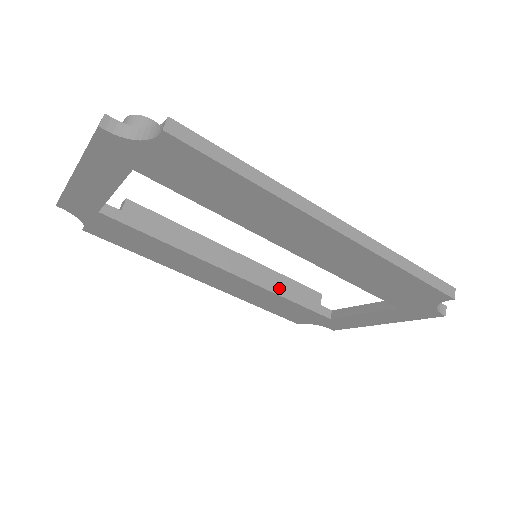
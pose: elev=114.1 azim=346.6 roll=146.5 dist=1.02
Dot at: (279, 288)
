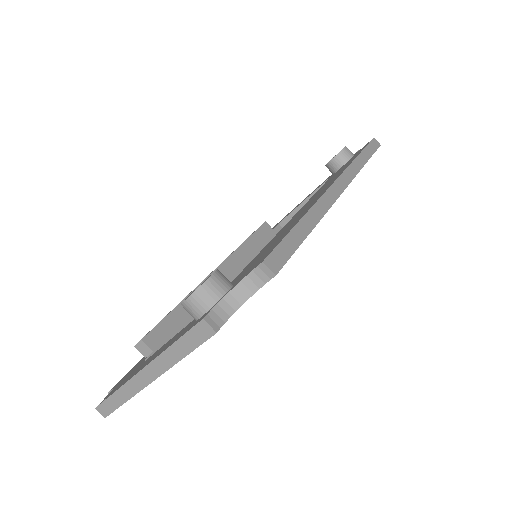
Dot at: (254, 252)
